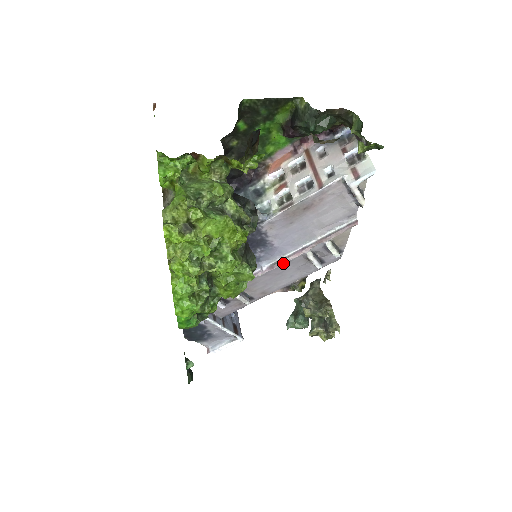
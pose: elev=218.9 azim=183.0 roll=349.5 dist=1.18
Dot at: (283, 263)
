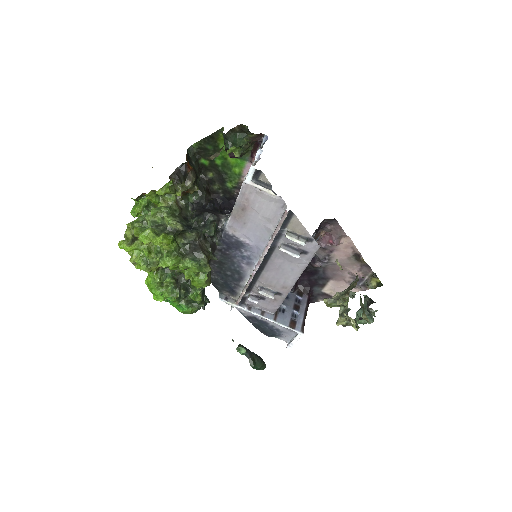
Dot at: (263, 258)
